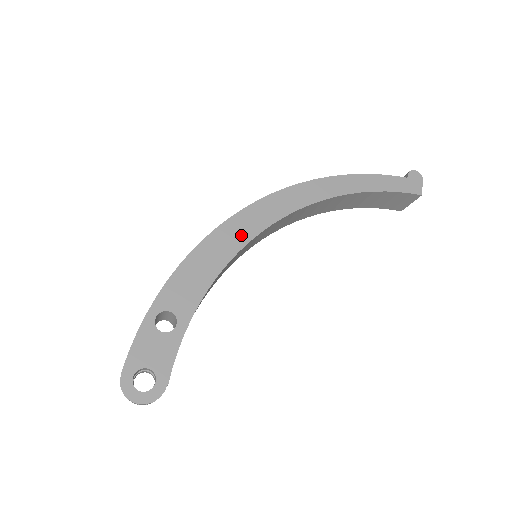
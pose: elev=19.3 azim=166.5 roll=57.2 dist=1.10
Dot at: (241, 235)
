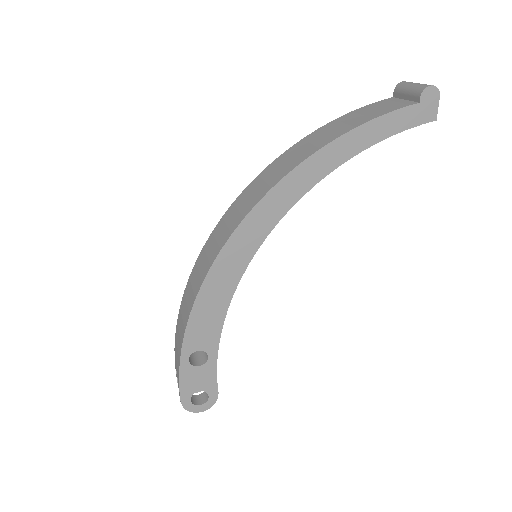
Dot at: (238, 262)
